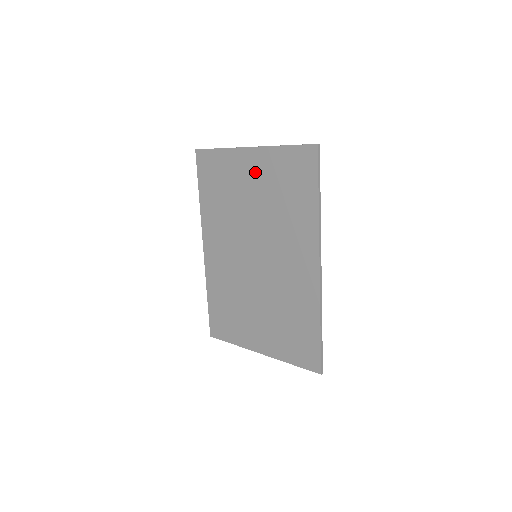
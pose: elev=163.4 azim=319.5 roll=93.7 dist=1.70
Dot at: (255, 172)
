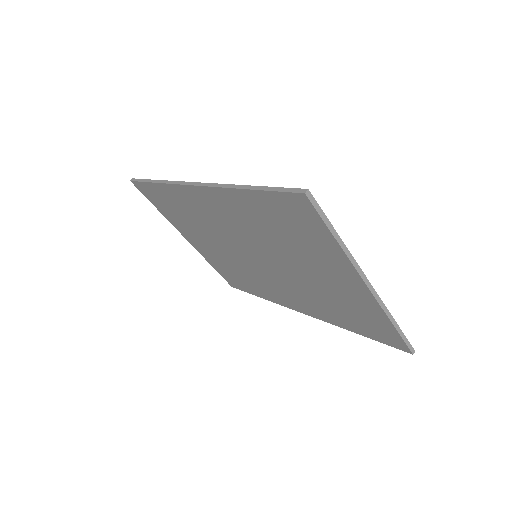
Dot at: (341, 285)
